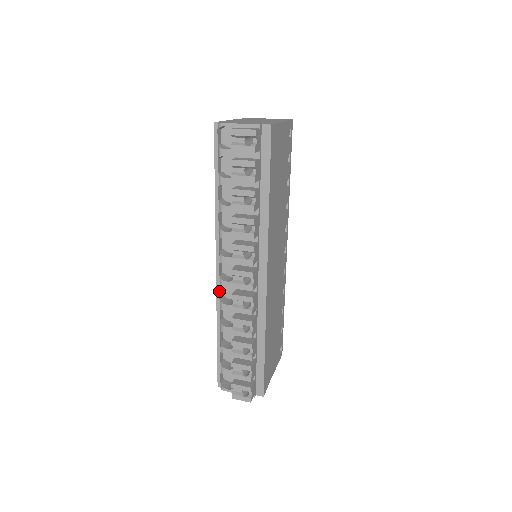
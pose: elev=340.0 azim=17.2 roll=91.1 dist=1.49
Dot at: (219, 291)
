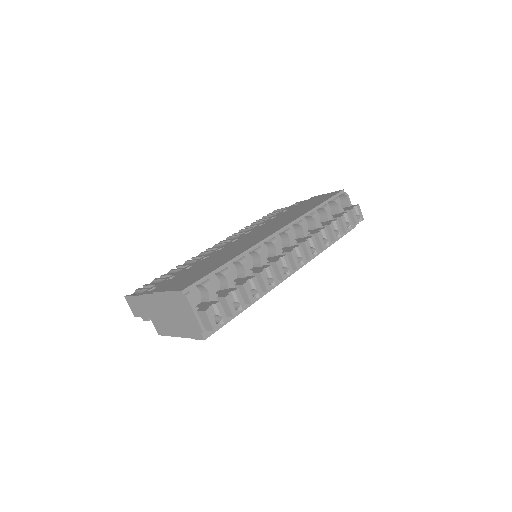
Dot at: occluded
